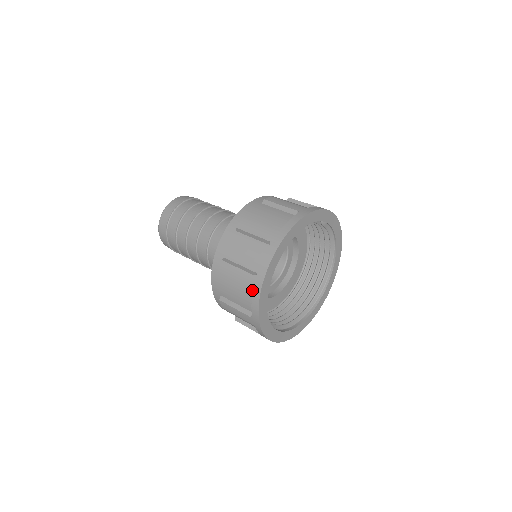
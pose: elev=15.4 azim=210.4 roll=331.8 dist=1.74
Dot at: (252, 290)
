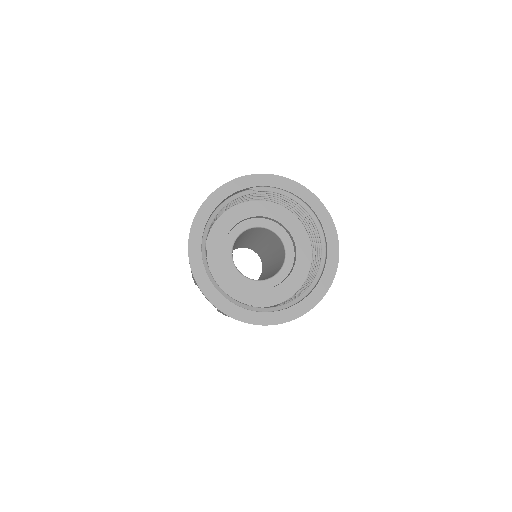
Dot at: occluded
